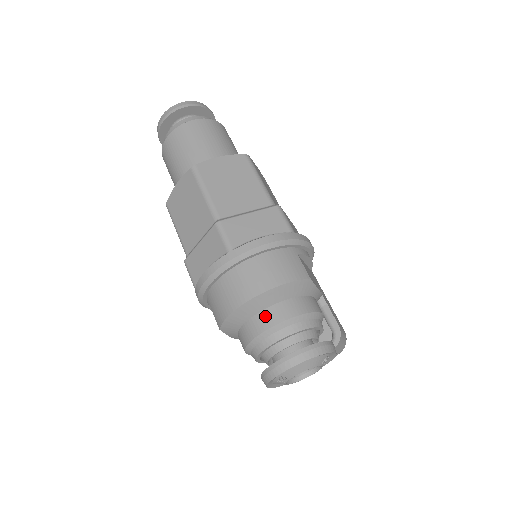
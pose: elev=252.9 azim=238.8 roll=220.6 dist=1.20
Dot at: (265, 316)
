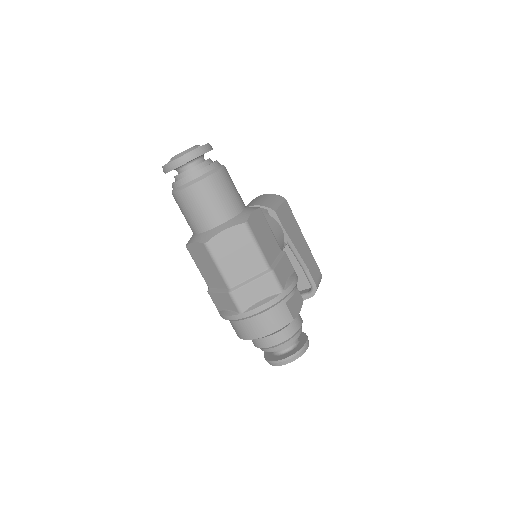
Dot at: (265, 341)
